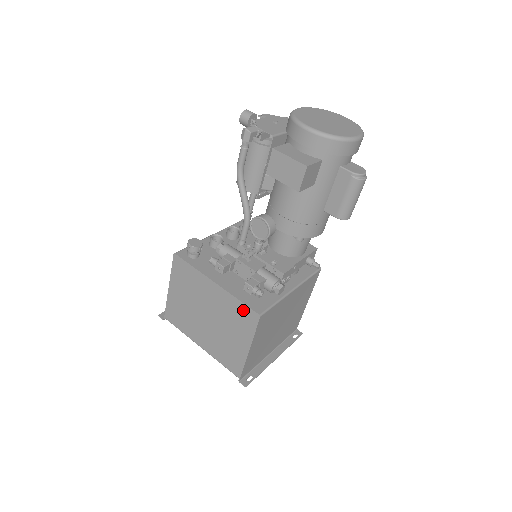
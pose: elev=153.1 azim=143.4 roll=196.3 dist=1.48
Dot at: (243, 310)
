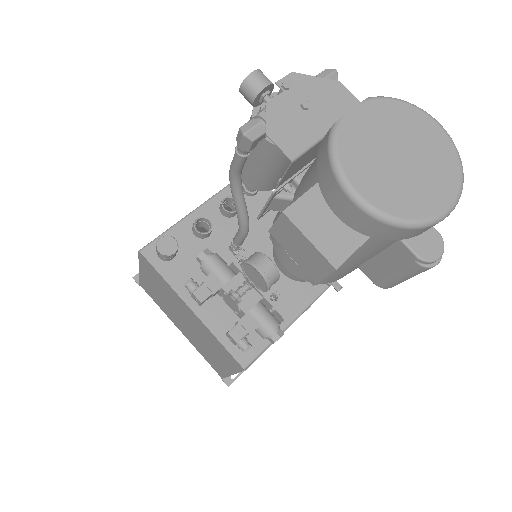
Dot at: (225, 351)
